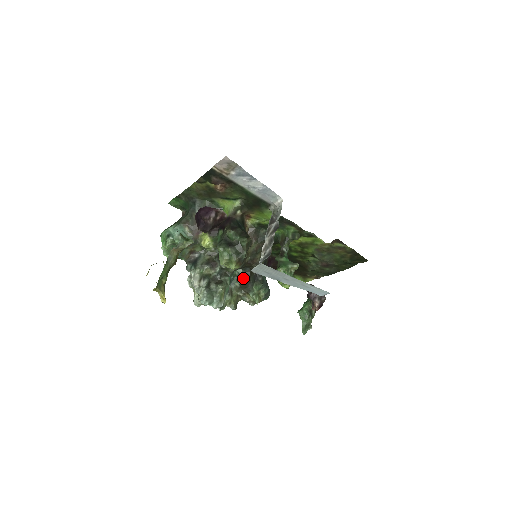
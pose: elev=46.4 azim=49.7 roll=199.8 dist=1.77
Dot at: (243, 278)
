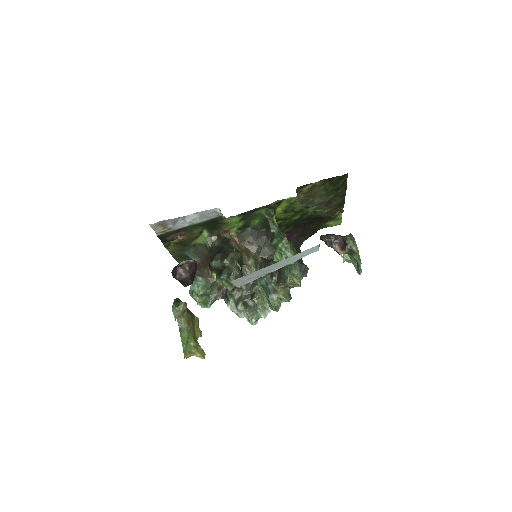
Dot at: (274, 272)
